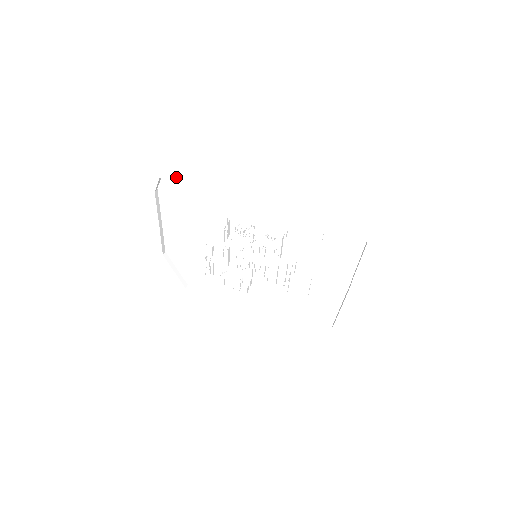
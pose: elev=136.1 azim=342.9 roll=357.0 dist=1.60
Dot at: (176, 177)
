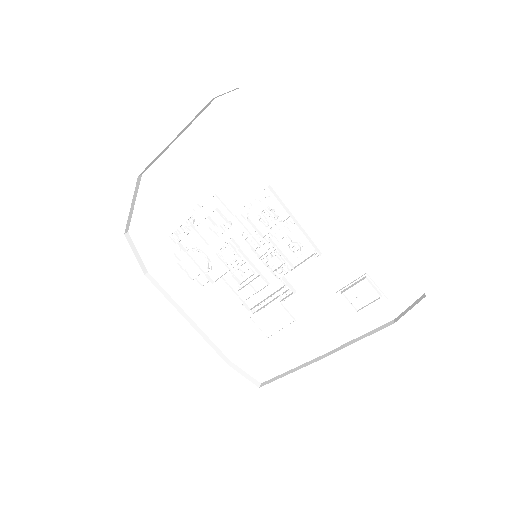
Dot at: (260, 103)
